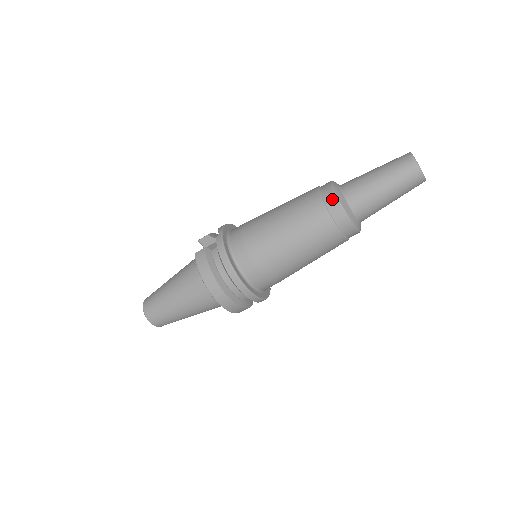
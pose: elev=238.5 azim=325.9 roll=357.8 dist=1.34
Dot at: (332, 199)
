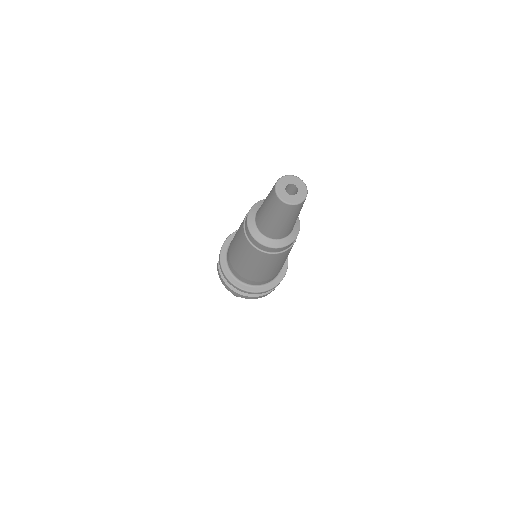
Dot at: (247, 232)
